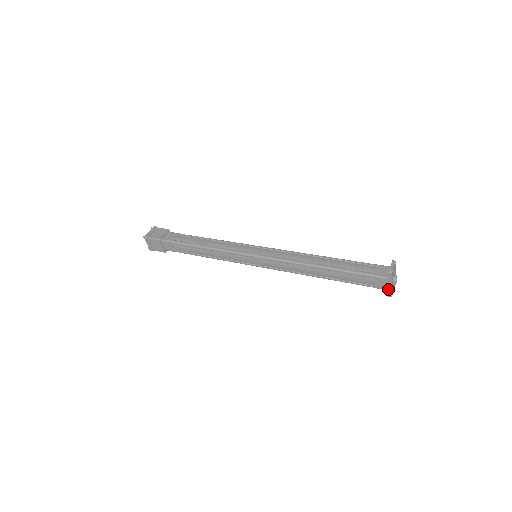
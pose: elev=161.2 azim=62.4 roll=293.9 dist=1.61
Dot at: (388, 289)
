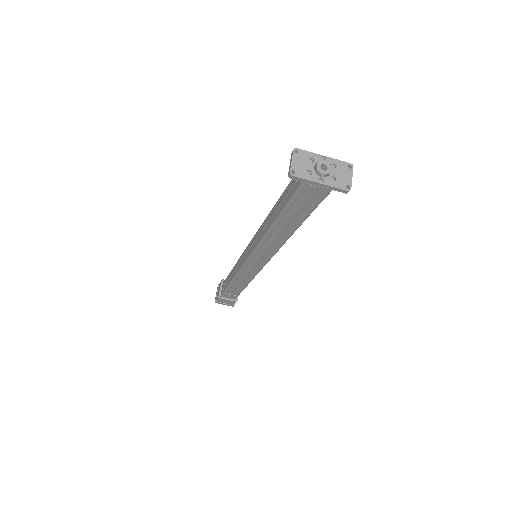
Dot at: (329, 189)
